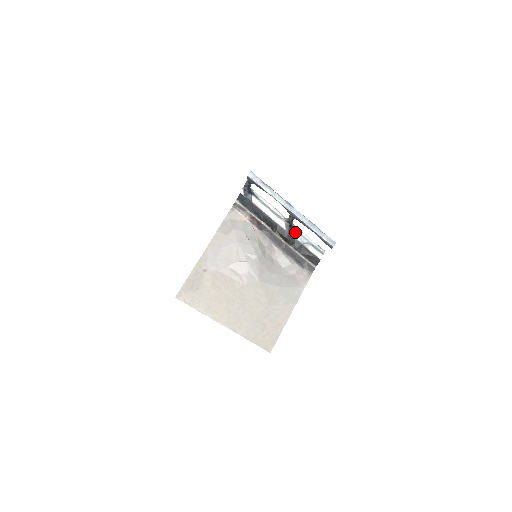
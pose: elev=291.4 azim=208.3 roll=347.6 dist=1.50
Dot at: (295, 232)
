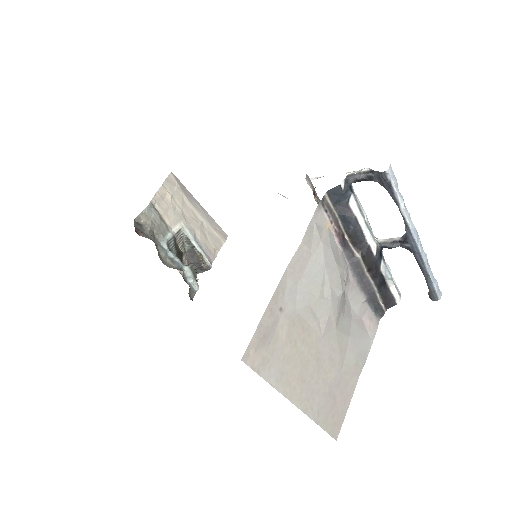
Dot at: (382, 261)
